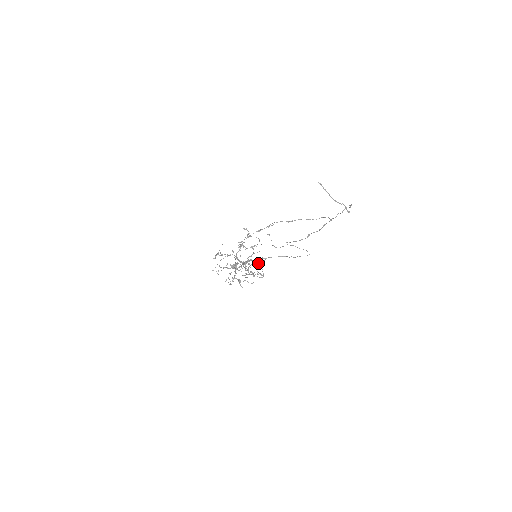
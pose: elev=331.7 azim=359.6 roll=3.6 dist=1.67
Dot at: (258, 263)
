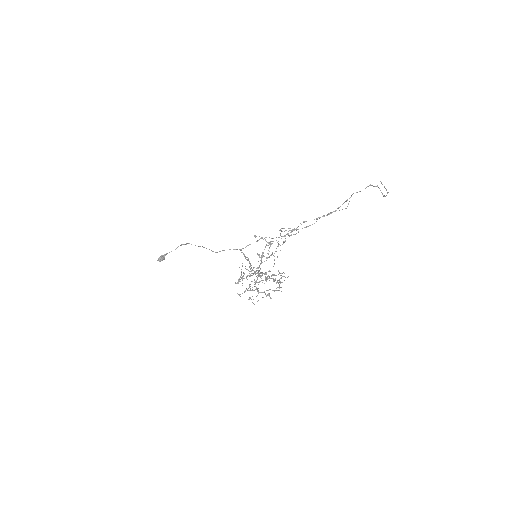
Dot at: occluded
